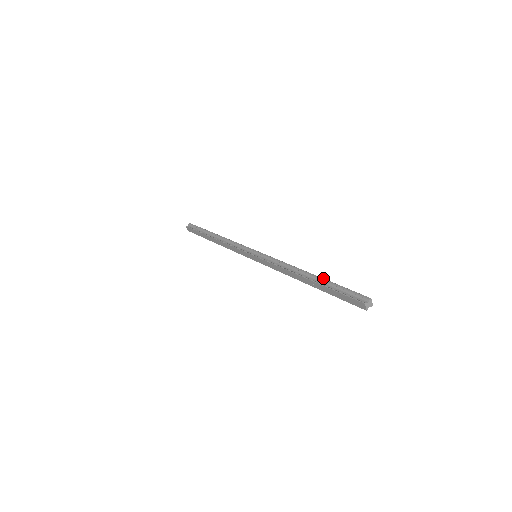
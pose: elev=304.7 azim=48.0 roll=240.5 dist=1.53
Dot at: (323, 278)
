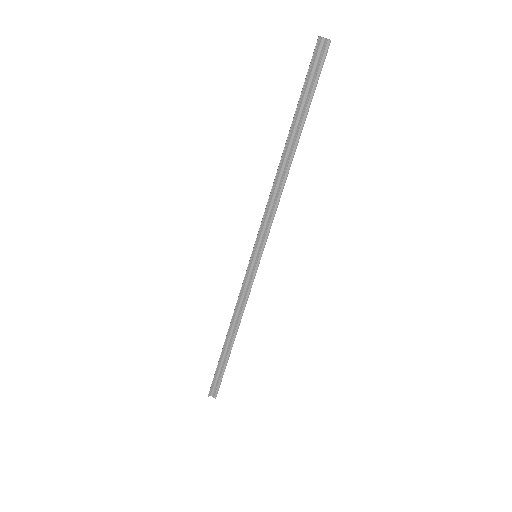
Dot at: occluded
